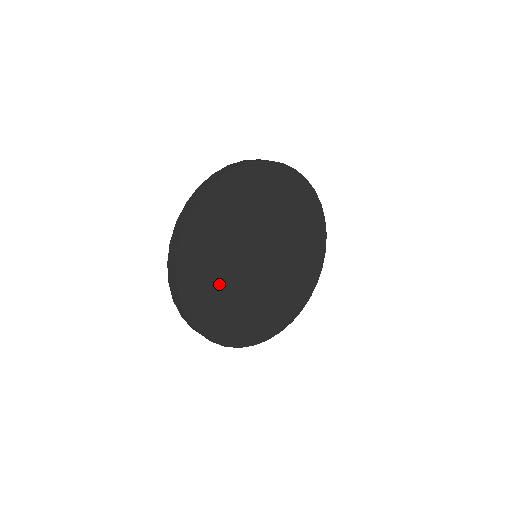
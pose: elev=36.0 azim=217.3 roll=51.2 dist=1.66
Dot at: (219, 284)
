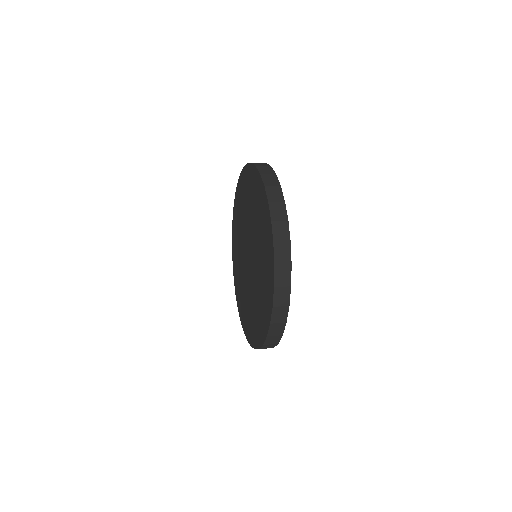
Dot at: occluded
